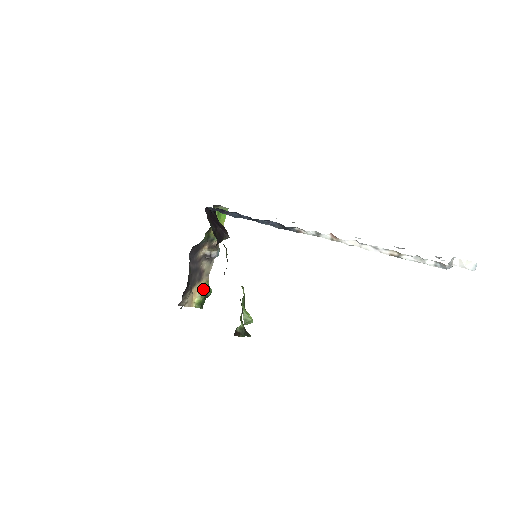
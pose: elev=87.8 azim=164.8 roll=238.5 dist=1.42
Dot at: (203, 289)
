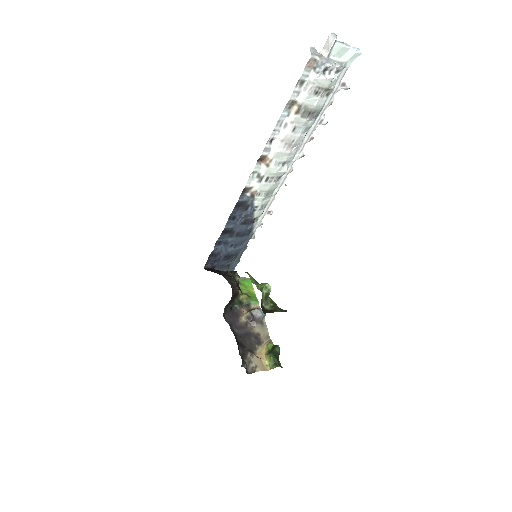
Dot at: (269, 350)
